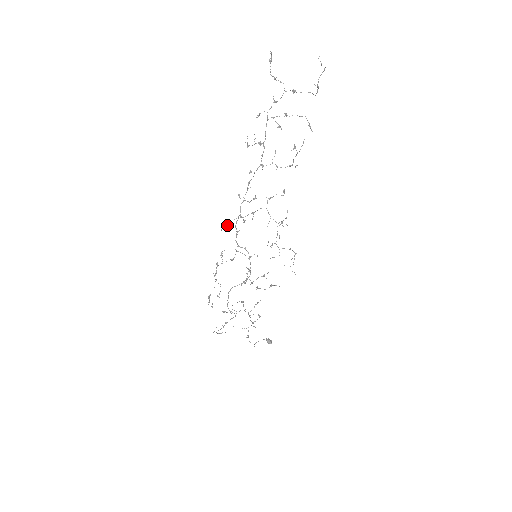
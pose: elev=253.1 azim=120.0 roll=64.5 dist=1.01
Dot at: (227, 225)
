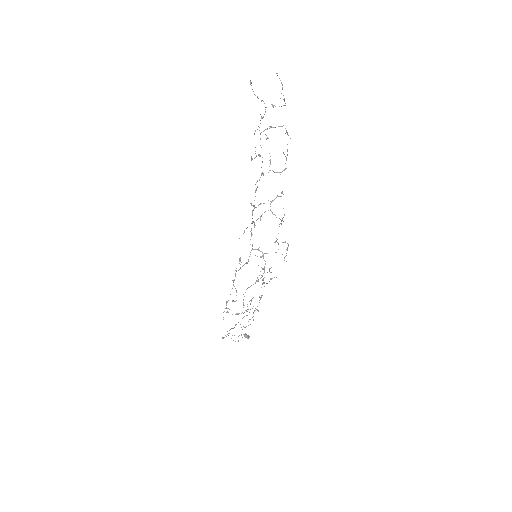
Dot at: occluded
